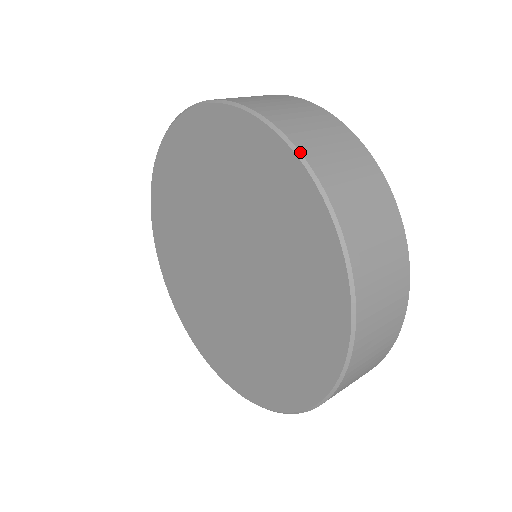
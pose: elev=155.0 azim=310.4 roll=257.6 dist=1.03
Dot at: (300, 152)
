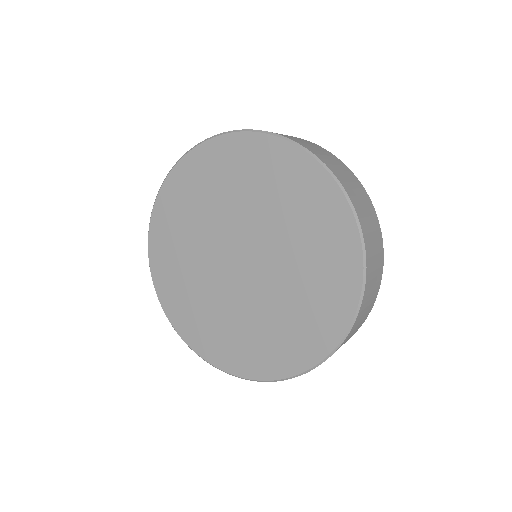
Dot at: (245, 129)
